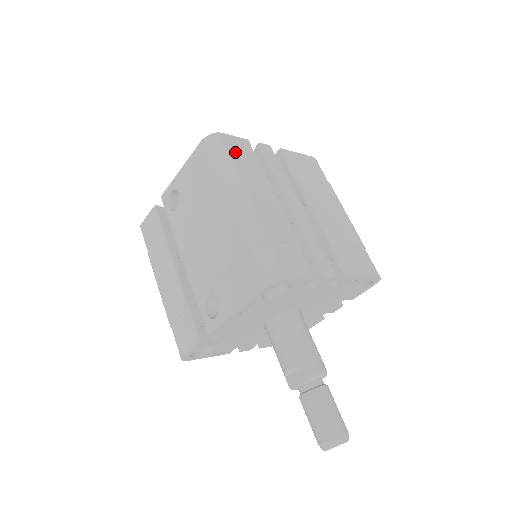
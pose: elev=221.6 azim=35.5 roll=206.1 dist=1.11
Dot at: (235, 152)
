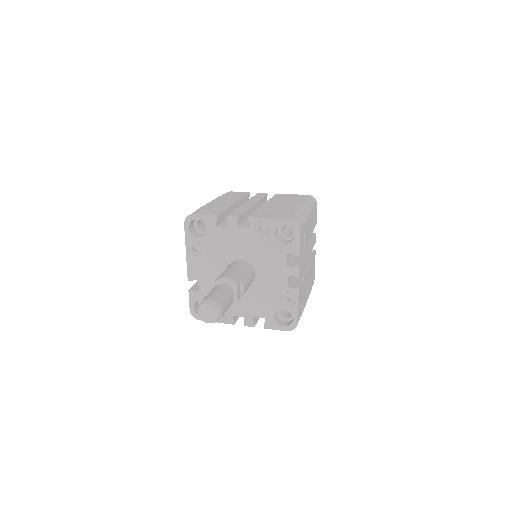
Dot at: (229, 194)
